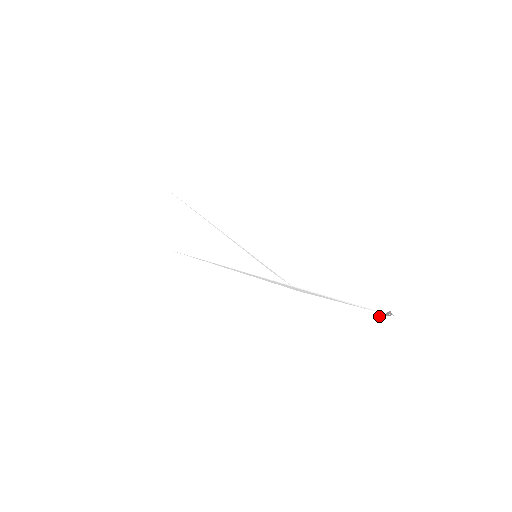
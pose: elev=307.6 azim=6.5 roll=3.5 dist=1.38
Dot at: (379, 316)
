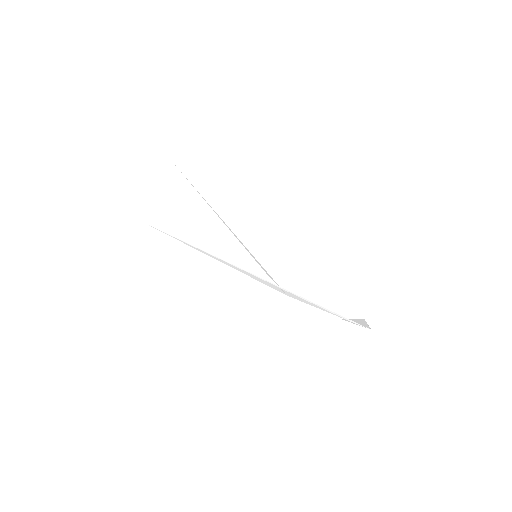
Dot at: occluded
